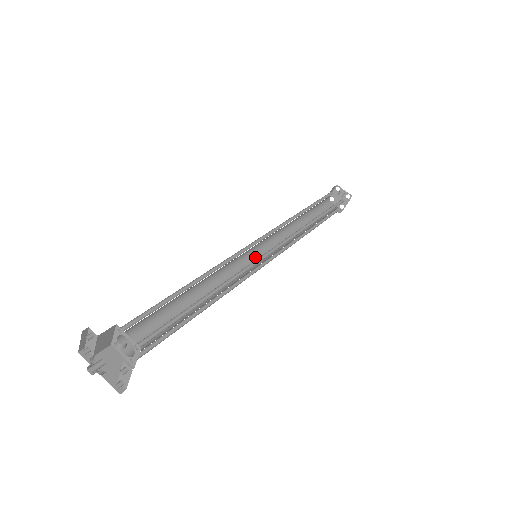
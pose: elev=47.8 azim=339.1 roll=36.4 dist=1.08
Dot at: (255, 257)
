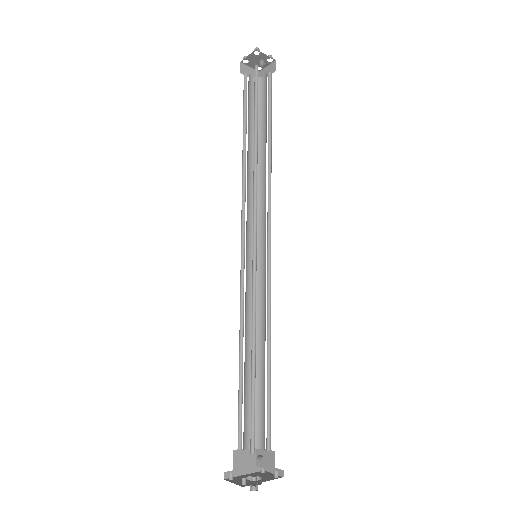
Dot at: (248, 249)
